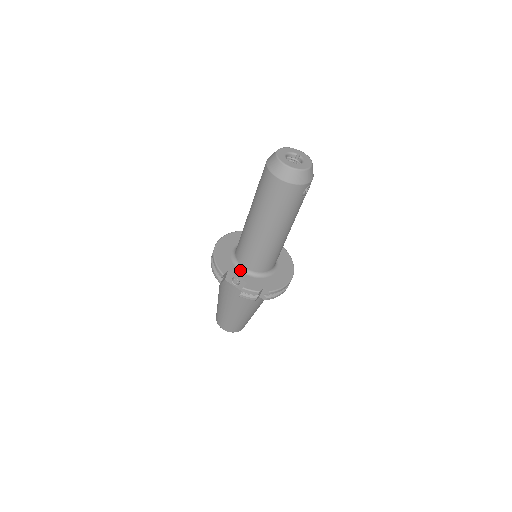
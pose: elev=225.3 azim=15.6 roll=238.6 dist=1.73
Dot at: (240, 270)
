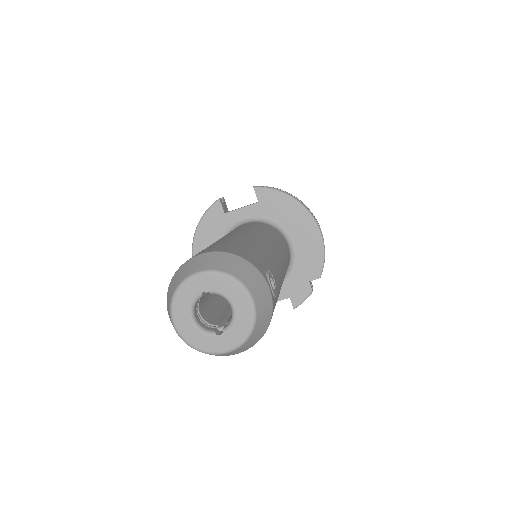
Dot at: occluded
